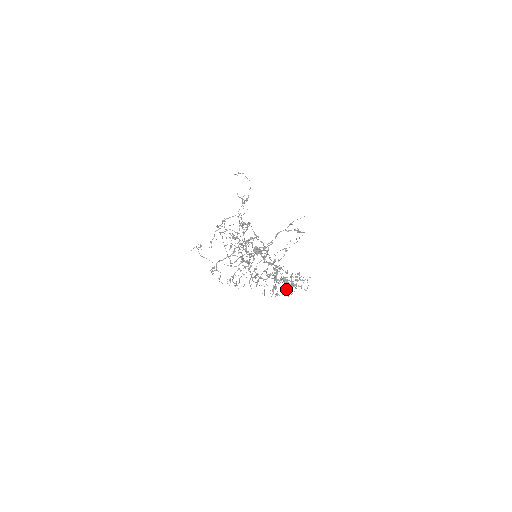
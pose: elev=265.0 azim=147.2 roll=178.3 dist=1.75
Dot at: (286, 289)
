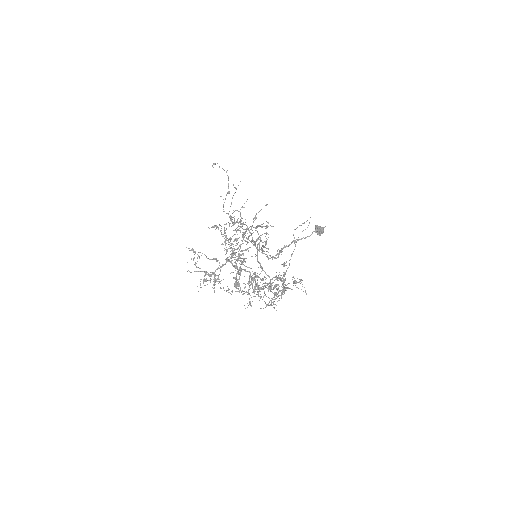
Dot at: occluded
